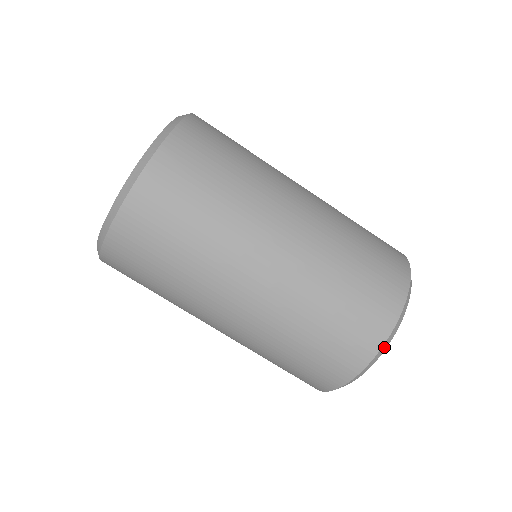
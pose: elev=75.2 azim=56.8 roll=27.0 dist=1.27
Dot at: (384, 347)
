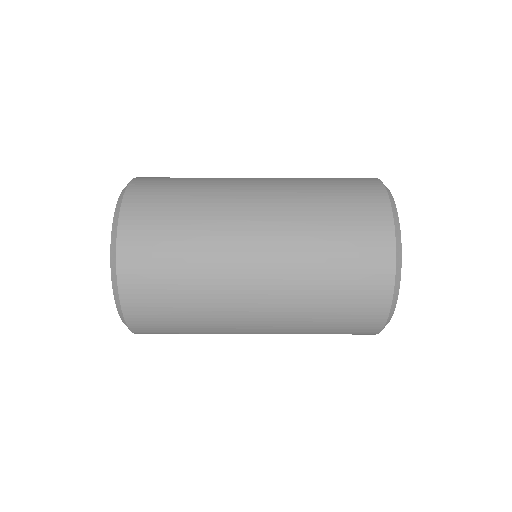
Dot at: (392, 309)
